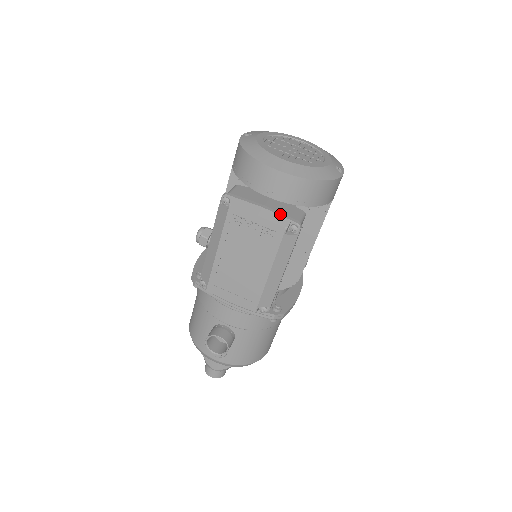
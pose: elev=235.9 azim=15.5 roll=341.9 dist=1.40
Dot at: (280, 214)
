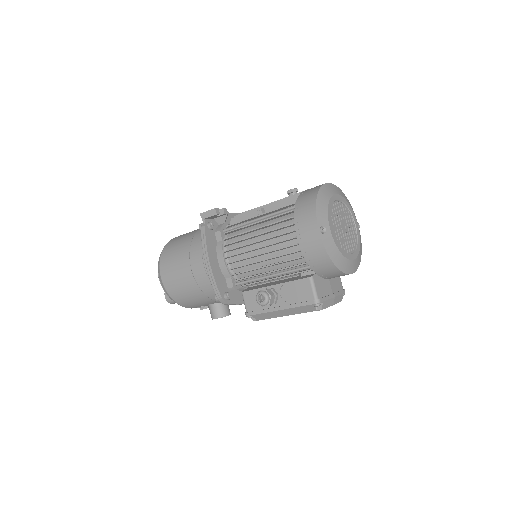
Dot at: (340, 294)
